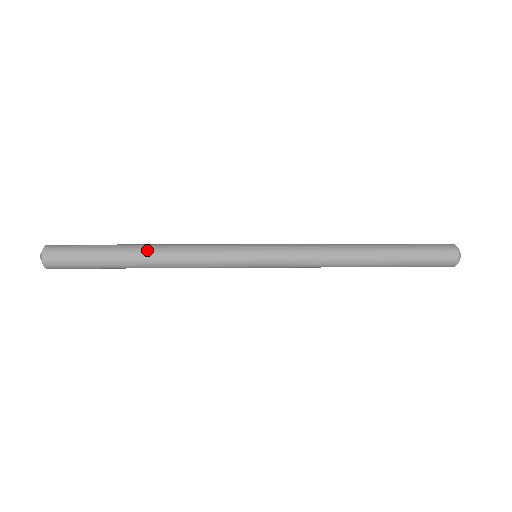
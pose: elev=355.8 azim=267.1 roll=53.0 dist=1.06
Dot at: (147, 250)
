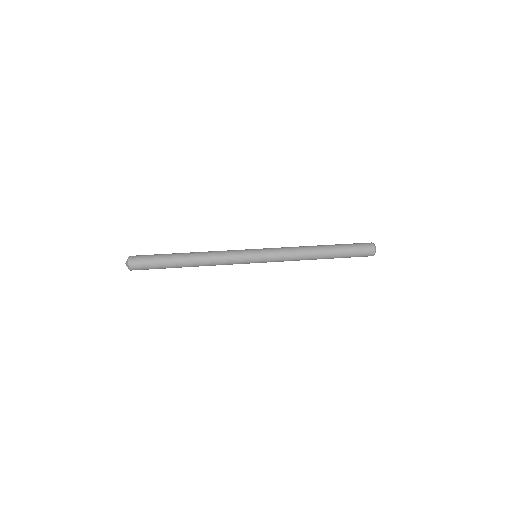
Dot at: (192, 260)
